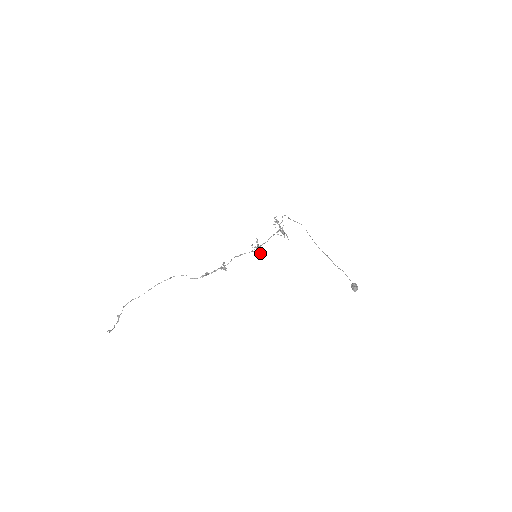
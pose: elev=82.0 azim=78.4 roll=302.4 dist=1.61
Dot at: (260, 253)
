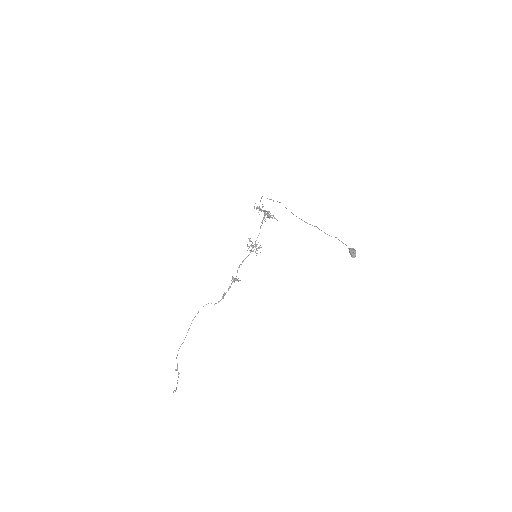
Dot at: (259, 248)
